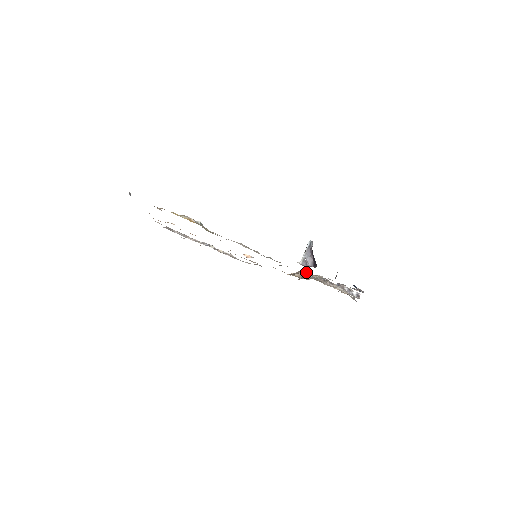
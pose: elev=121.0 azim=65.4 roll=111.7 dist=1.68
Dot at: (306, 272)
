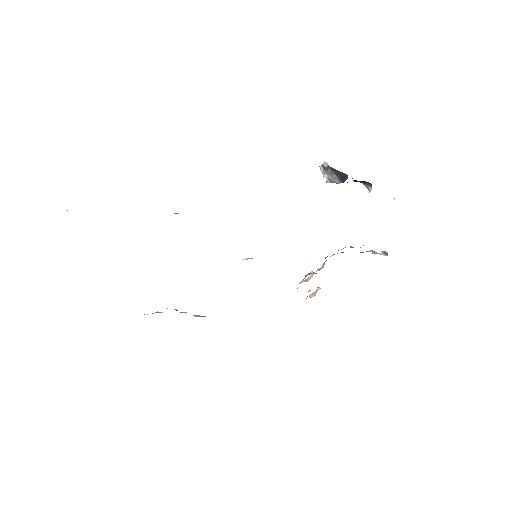
Dot at: (312, 274)
